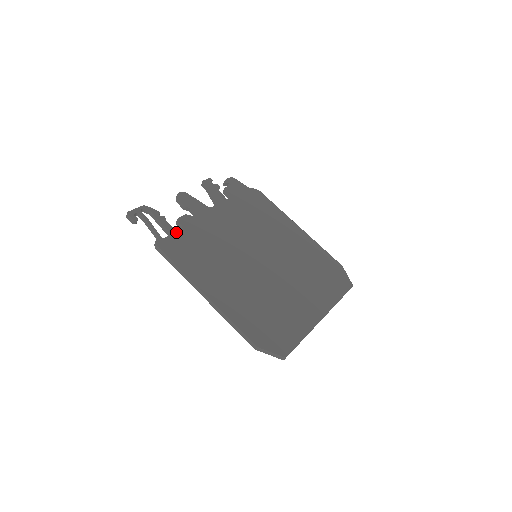
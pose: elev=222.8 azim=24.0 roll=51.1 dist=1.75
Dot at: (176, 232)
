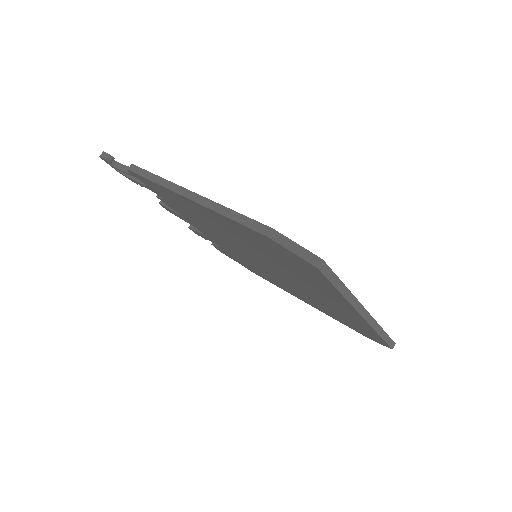
Dot at: occluded
